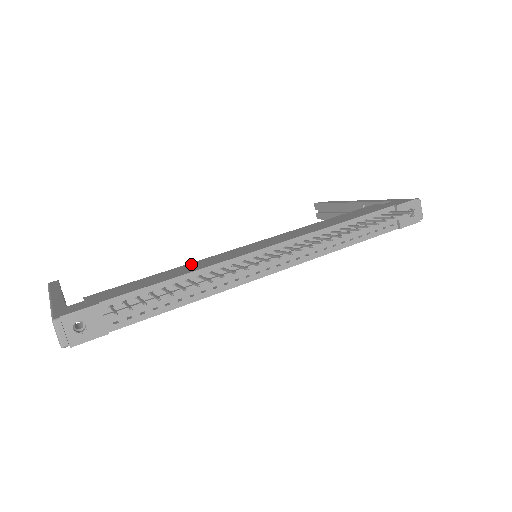
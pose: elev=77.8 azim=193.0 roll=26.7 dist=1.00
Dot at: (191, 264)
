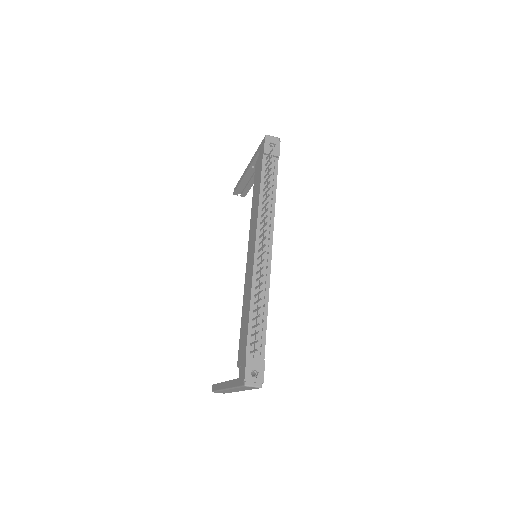
Dot at: (244, 298)
